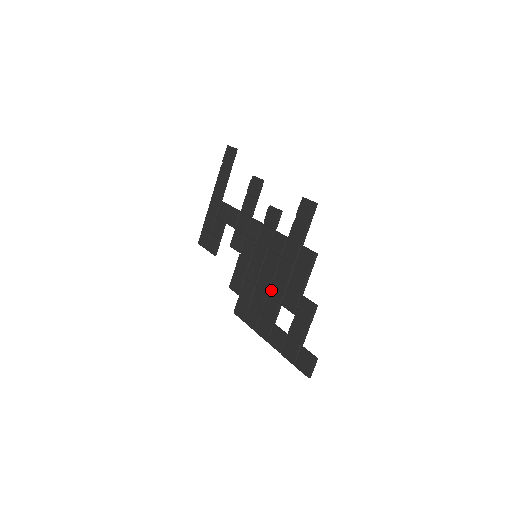
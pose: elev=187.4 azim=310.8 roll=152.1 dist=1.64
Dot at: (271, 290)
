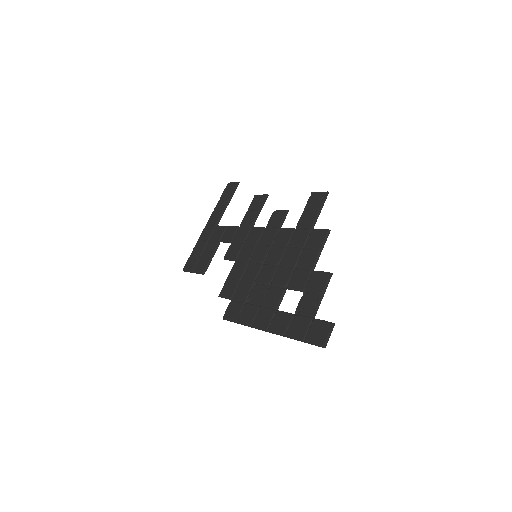
Dot at: (274, 278)
